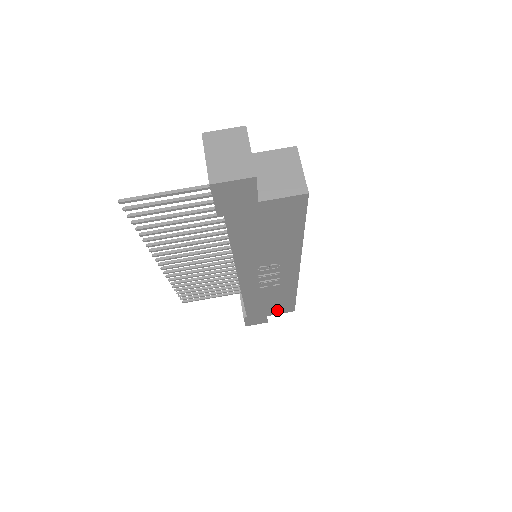
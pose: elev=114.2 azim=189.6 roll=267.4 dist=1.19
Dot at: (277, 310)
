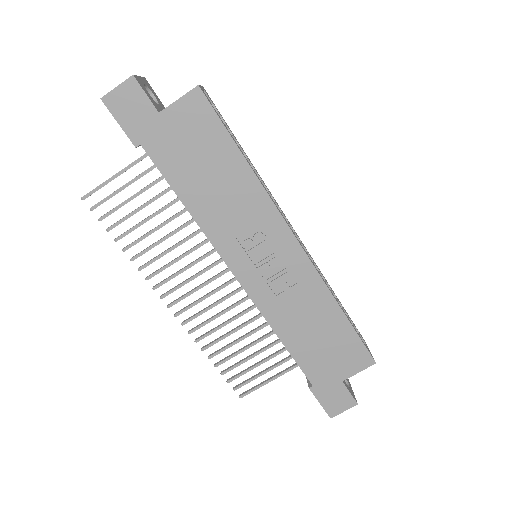
Dot at: (346, 361)
